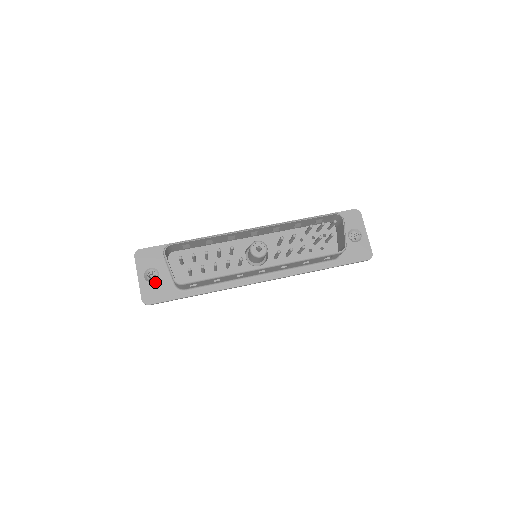
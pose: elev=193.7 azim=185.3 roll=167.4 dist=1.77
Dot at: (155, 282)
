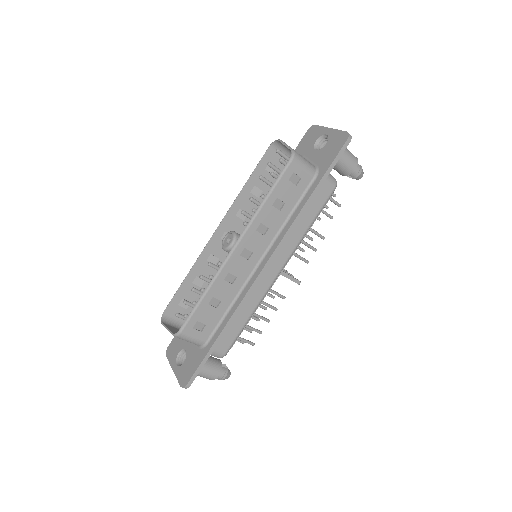
Dot at: (185, 360)
